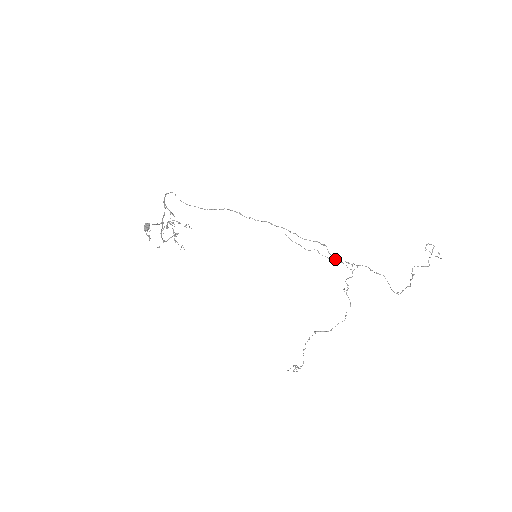
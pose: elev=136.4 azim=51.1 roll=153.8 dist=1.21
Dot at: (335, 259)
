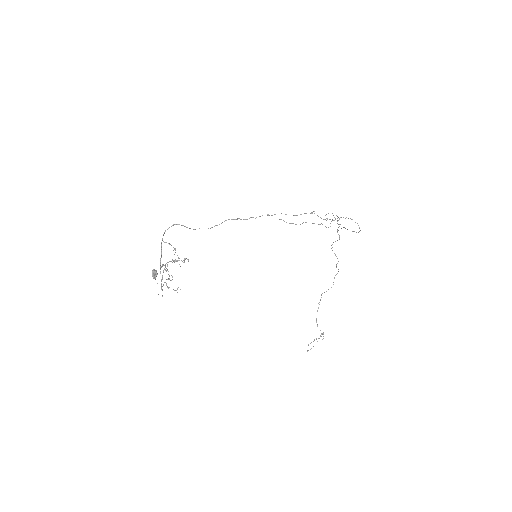
Dot at: (324, 219)
